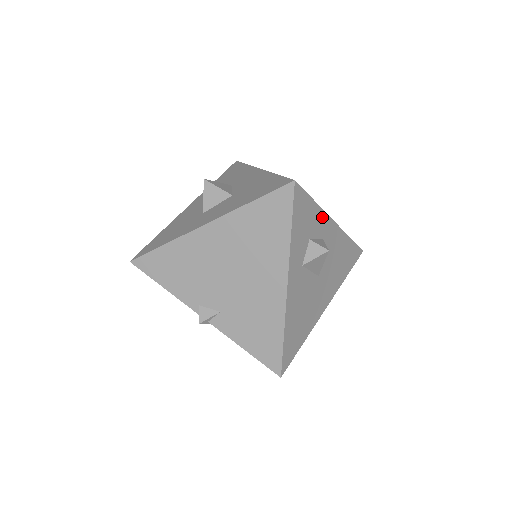
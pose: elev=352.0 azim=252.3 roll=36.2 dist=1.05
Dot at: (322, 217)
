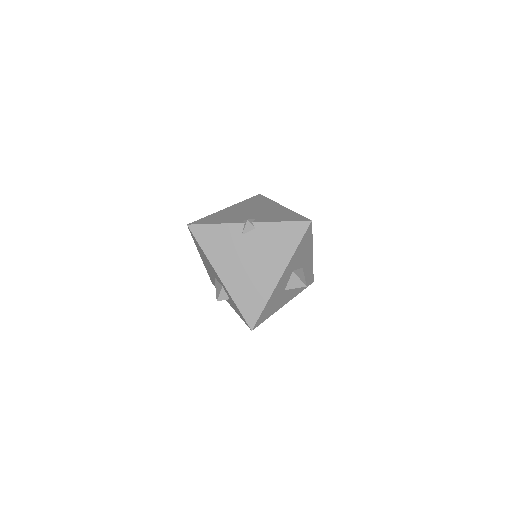
Dot at: occluded
